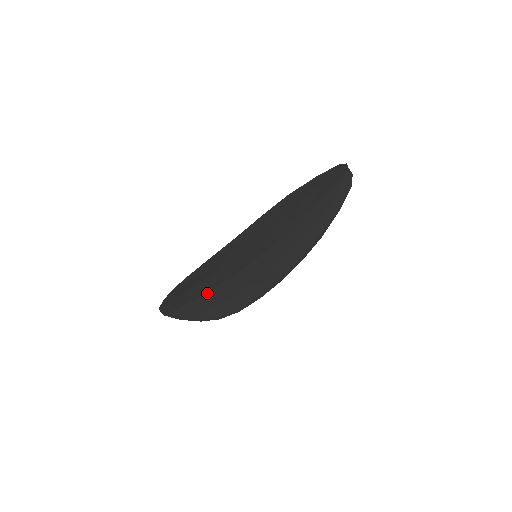
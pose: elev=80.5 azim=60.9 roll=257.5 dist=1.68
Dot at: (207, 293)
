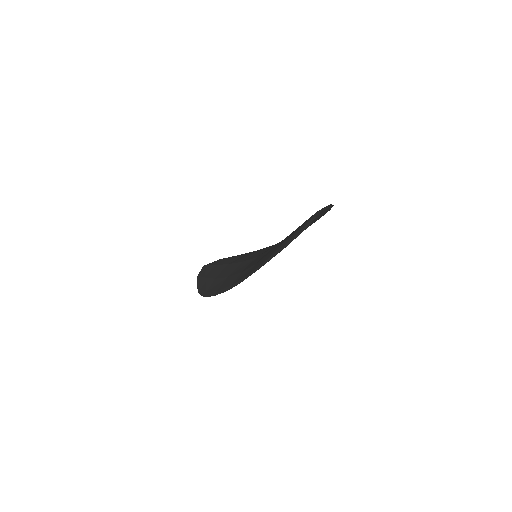
Dot at: occluded
